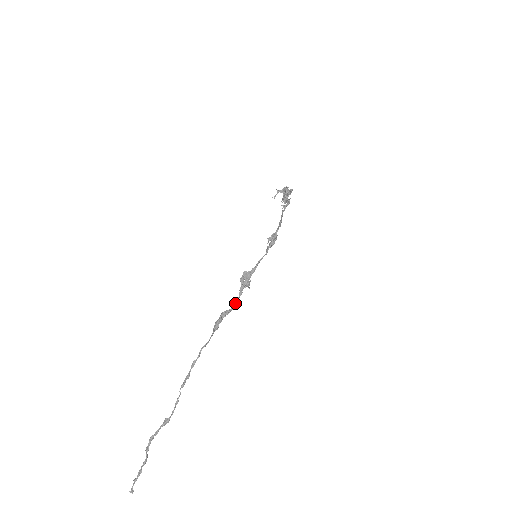
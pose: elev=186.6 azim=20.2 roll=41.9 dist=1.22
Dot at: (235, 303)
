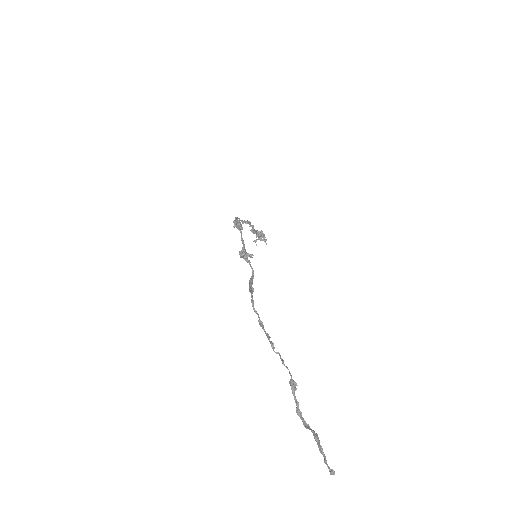
Dot at: occluded
